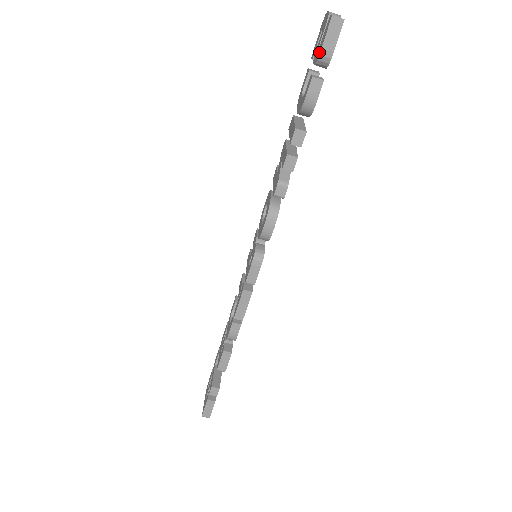
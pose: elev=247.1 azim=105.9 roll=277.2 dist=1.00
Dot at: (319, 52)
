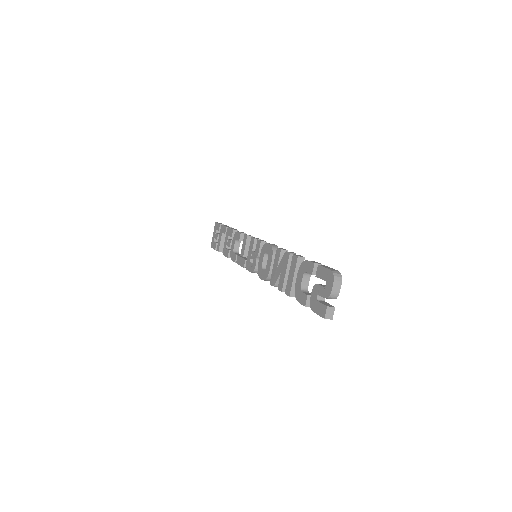
Dot at: (313, 308)
